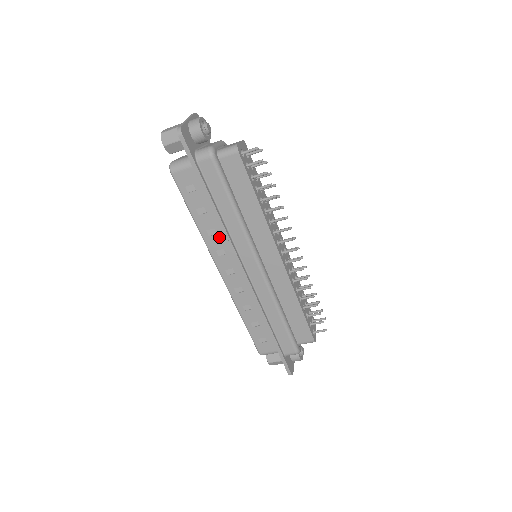
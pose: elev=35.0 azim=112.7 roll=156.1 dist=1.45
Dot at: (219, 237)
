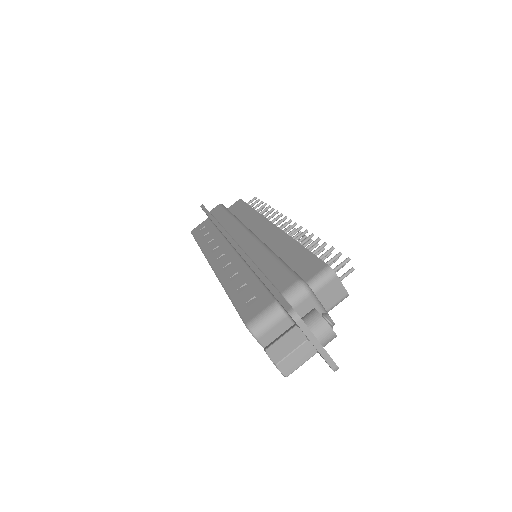
Dot at: (216, 241)
